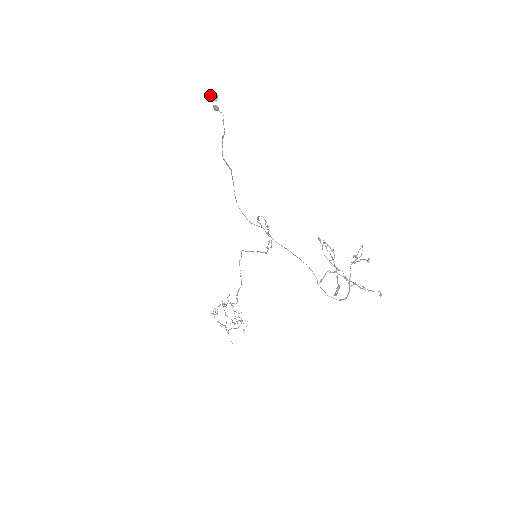
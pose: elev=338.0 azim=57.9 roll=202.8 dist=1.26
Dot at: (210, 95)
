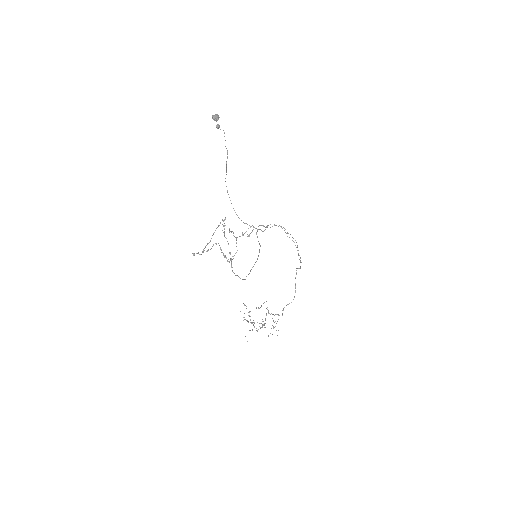
Dot at: (212, 117)
